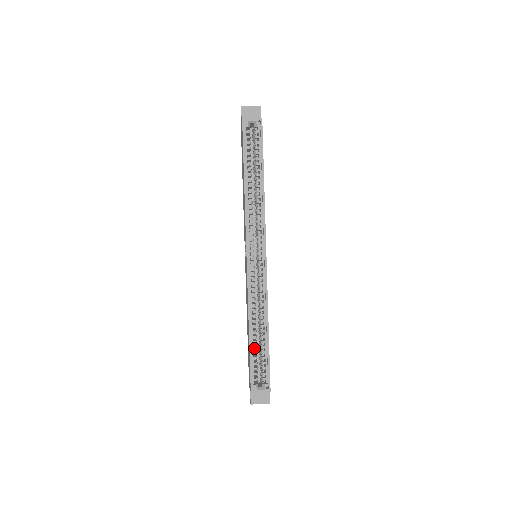
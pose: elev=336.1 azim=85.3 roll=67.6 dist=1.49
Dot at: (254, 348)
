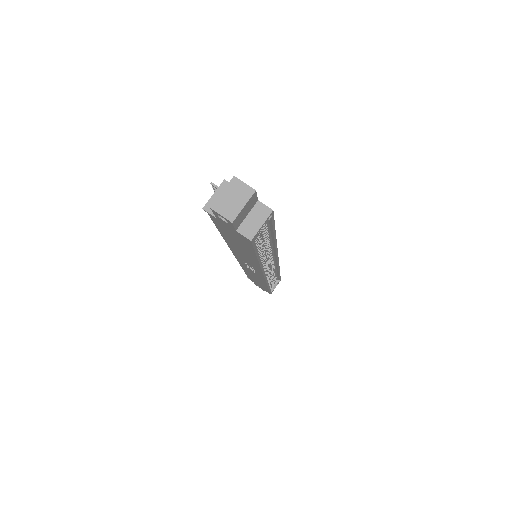
Dot at: occluded
